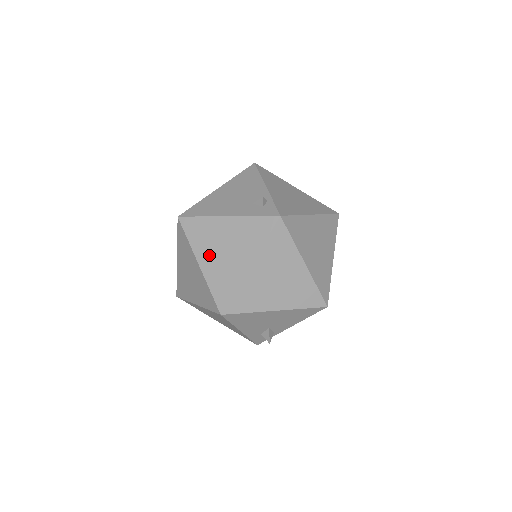
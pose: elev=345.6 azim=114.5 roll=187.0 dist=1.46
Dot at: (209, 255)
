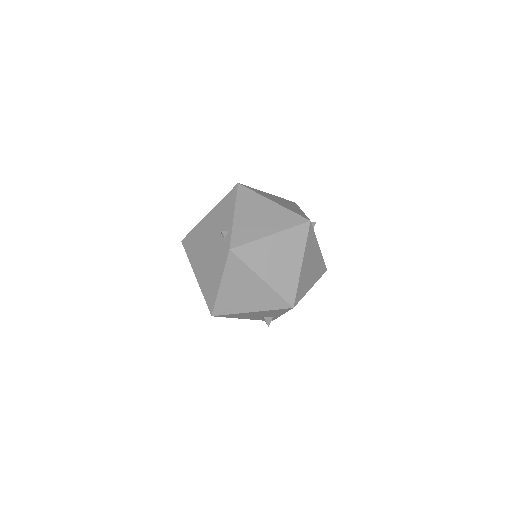
Dot at: (200, 272)
